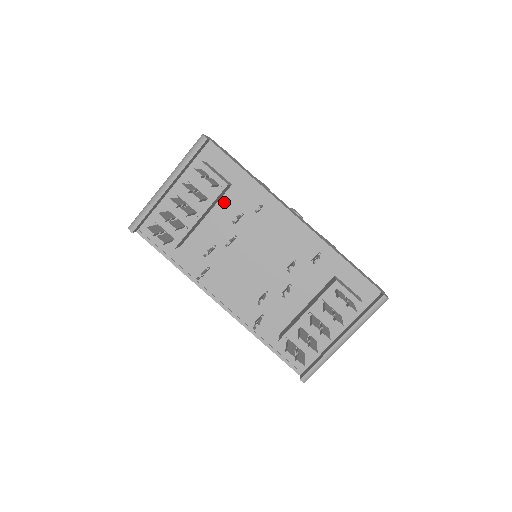
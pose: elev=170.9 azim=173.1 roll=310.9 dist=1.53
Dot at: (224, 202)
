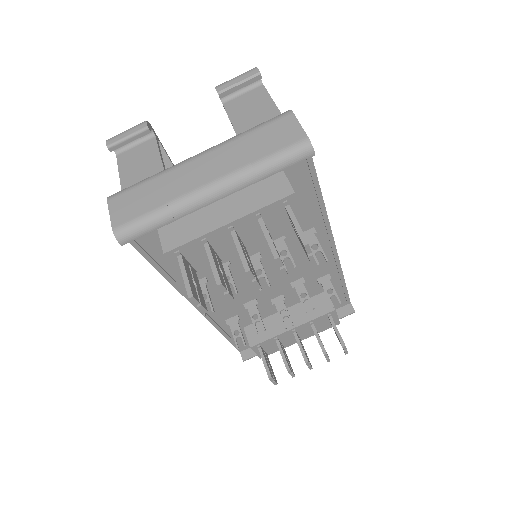
Dot at: occluded
